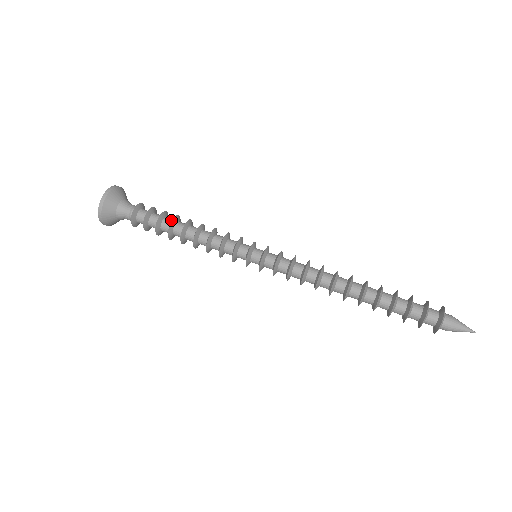
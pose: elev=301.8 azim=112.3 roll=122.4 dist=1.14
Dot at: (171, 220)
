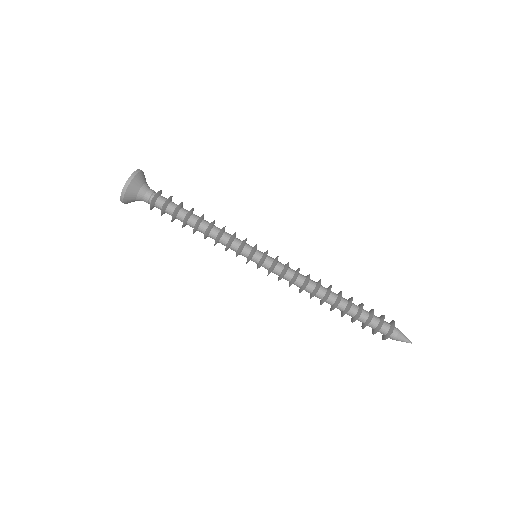
Dot at: (184, 216)
